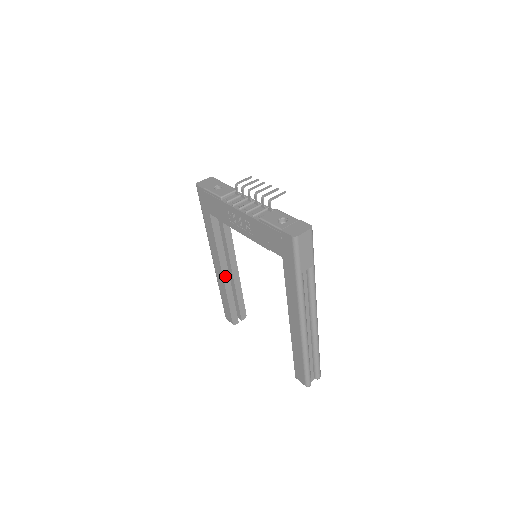
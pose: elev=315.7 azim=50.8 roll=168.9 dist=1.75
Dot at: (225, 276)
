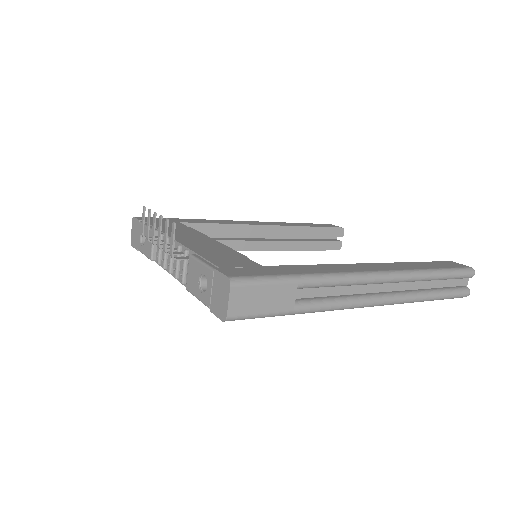
Dot at: (272, 247)
